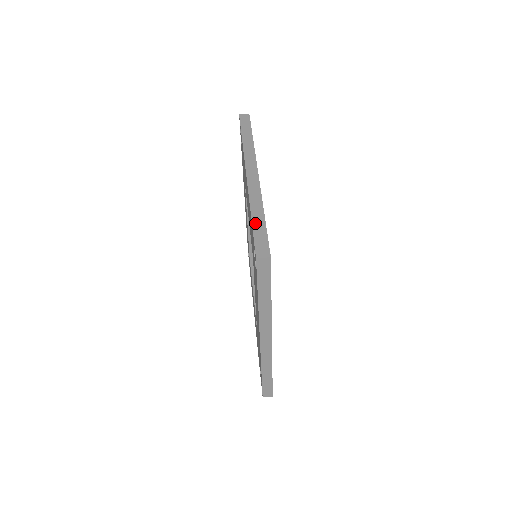
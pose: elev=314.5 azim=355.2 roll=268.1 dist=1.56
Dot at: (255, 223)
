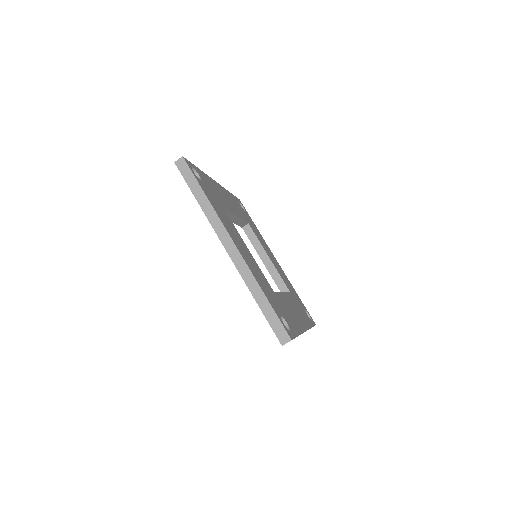
Dot at: occluded
